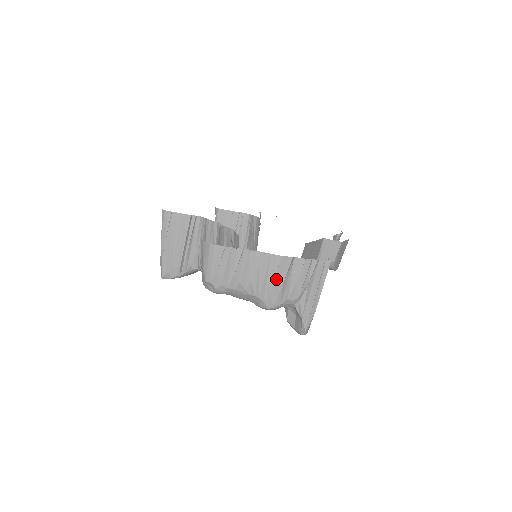
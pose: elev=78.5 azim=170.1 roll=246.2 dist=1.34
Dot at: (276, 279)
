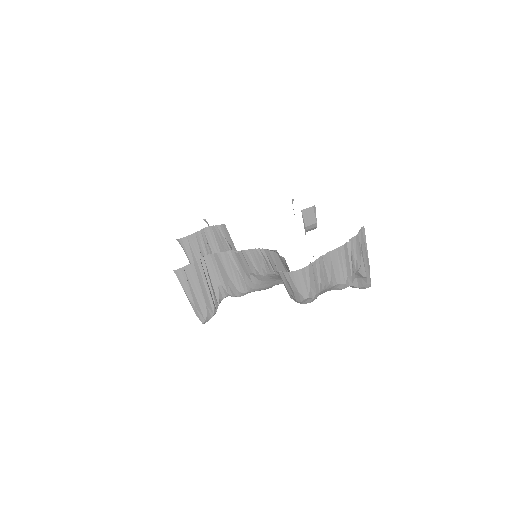
Dot at: (347, 263)
